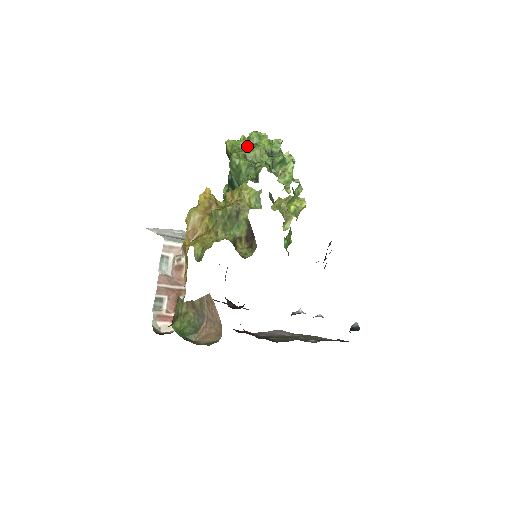
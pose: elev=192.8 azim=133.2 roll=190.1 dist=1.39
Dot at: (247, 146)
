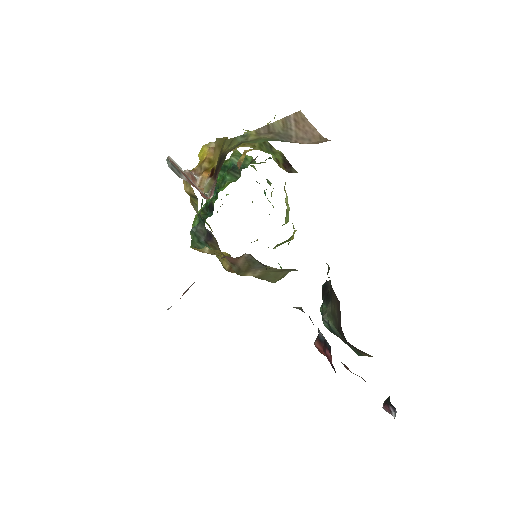
Dot at: occluded
